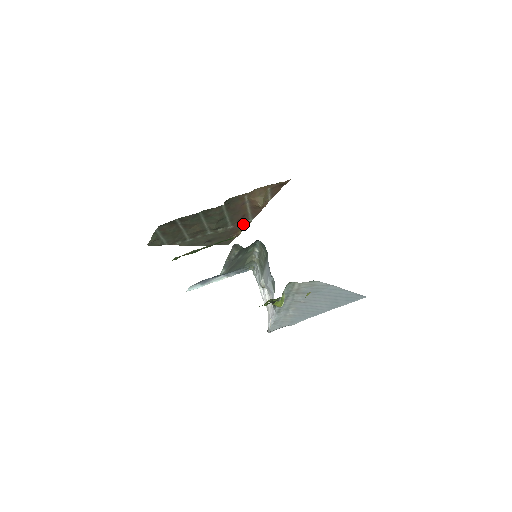
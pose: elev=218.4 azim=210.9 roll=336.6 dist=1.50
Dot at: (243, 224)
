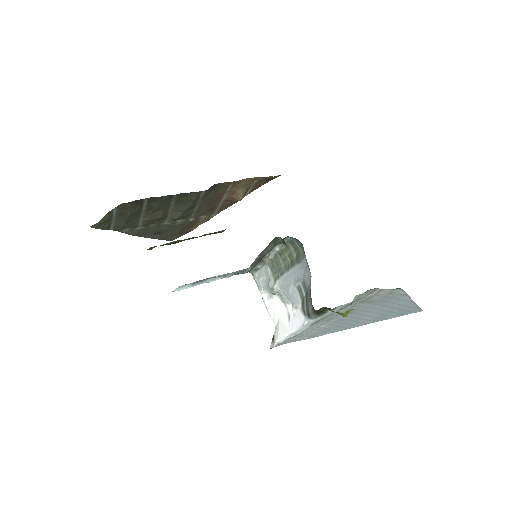
Dot at: (204, 218)
